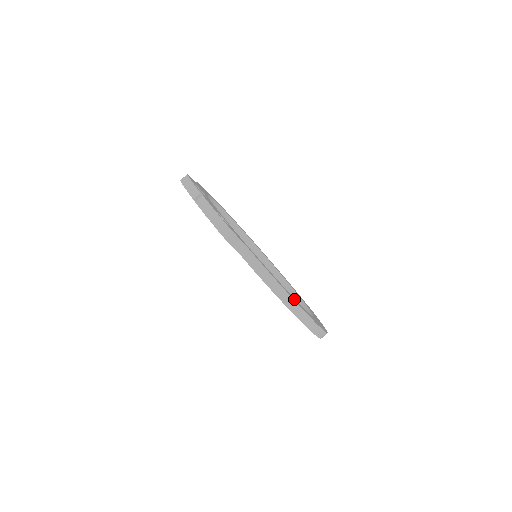
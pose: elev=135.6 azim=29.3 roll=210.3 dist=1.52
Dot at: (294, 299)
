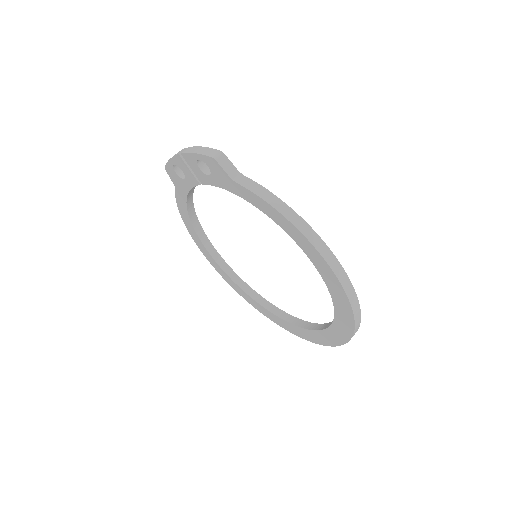
Dot at: occluded
